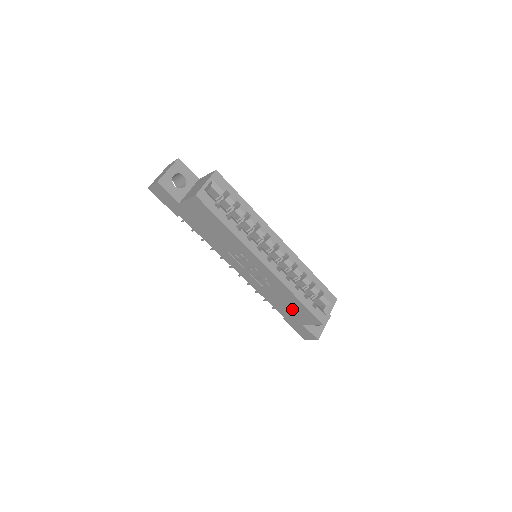
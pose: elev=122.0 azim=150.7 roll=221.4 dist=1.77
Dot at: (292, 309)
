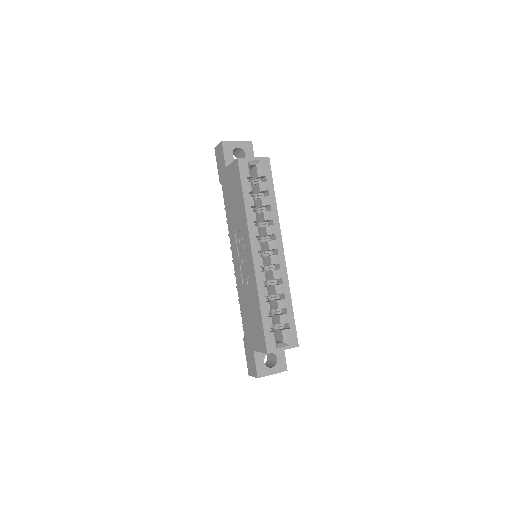
Dot at: (253, 323)
